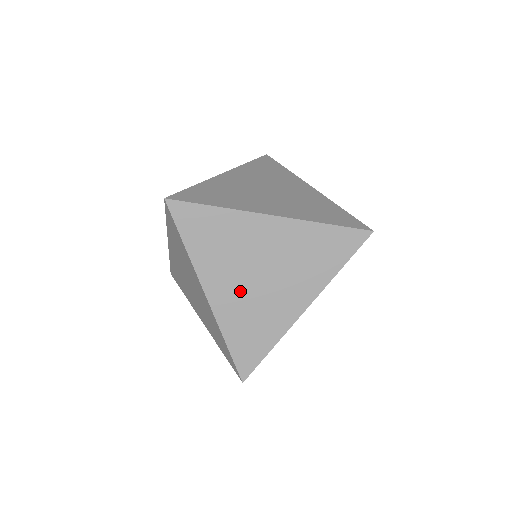
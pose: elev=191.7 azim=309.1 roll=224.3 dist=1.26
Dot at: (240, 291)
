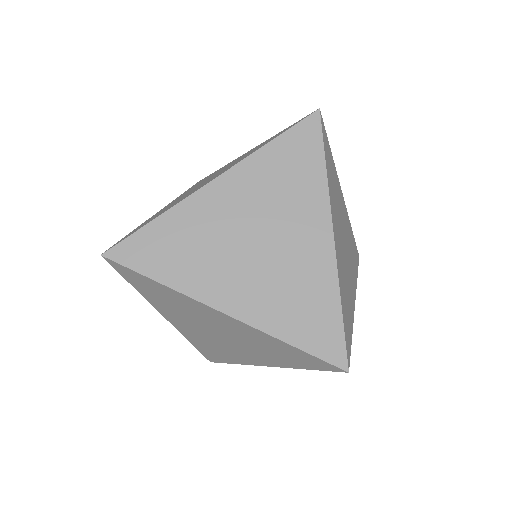
Dot at: (198, 331)
